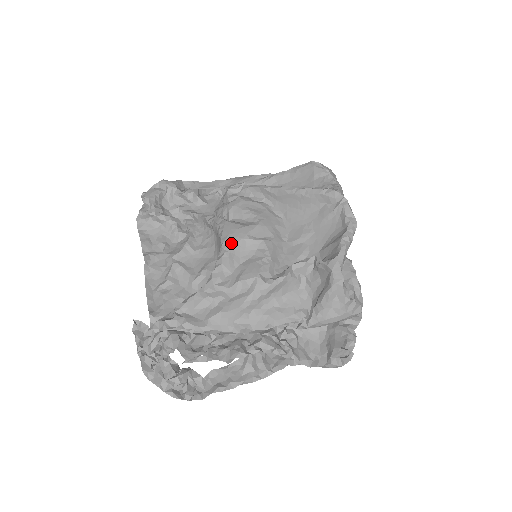
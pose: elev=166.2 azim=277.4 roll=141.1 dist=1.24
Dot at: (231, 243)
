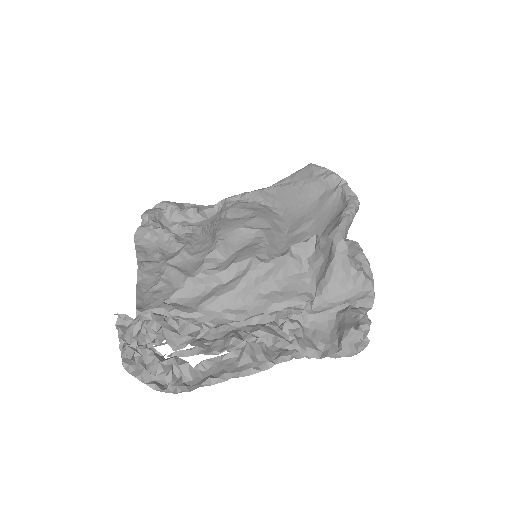
Dot at: (226, 232)
